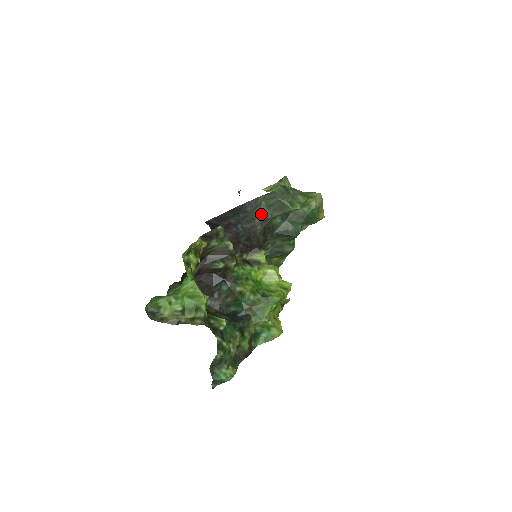
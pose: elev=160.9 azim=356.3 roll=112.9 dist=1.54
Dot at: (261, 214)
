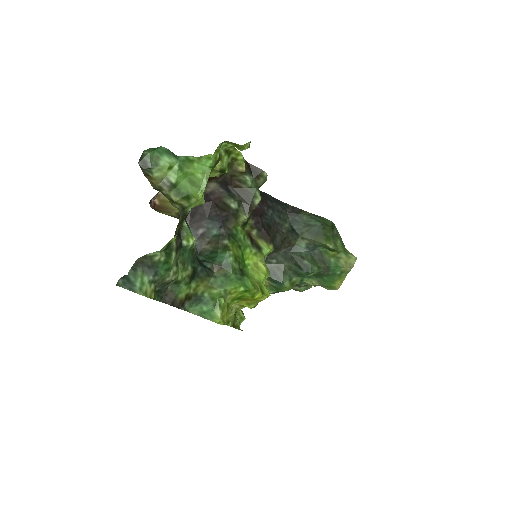
Dot at: (295, 225)
